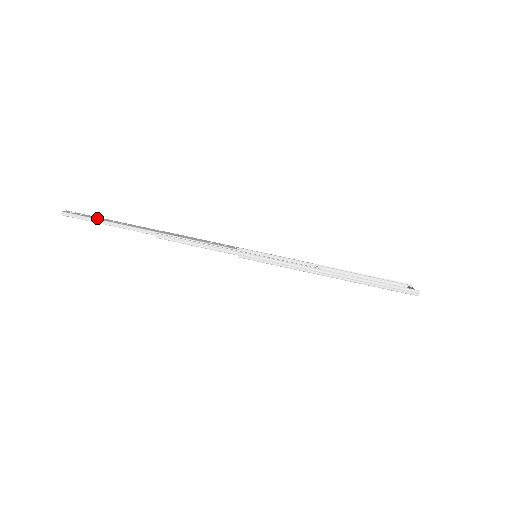
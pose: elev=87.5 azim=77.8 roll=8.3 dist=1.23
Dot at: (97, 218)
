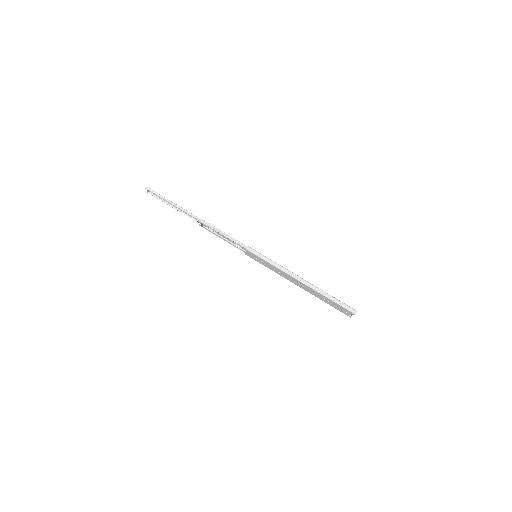
Dot at: (165, 198)
